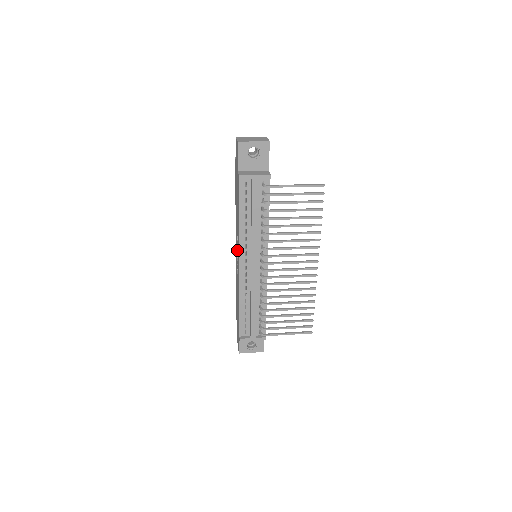
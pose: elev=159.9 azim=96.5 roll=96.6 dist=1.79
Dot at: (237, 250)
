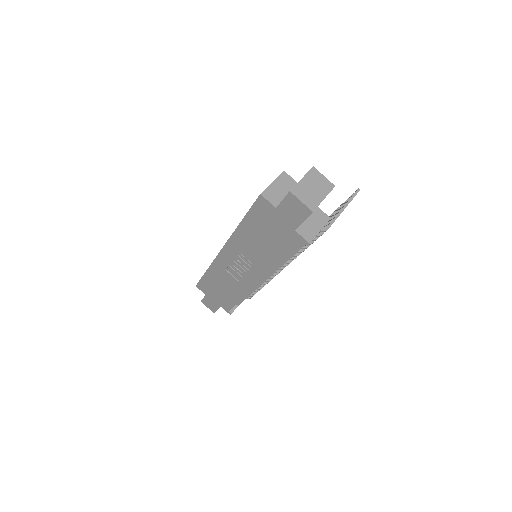
Dot at: (243, 266)
